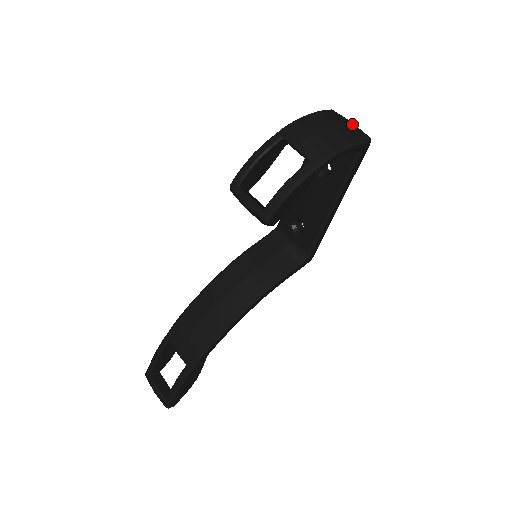
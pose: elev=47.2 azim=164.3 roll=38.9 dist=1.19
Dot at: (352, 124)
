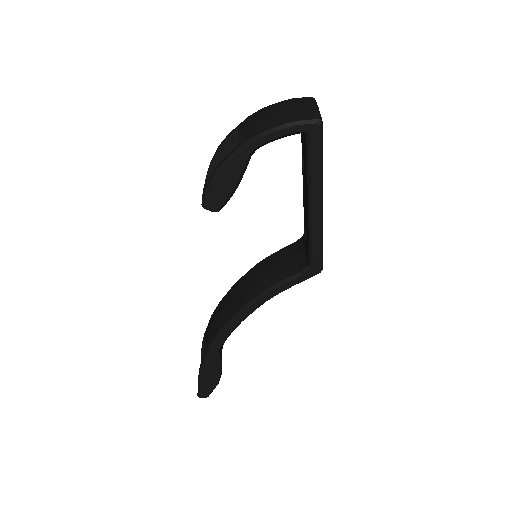
Dot at: (313, 107)
